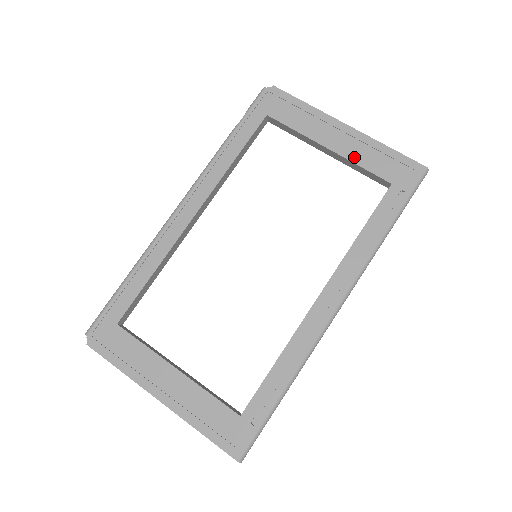
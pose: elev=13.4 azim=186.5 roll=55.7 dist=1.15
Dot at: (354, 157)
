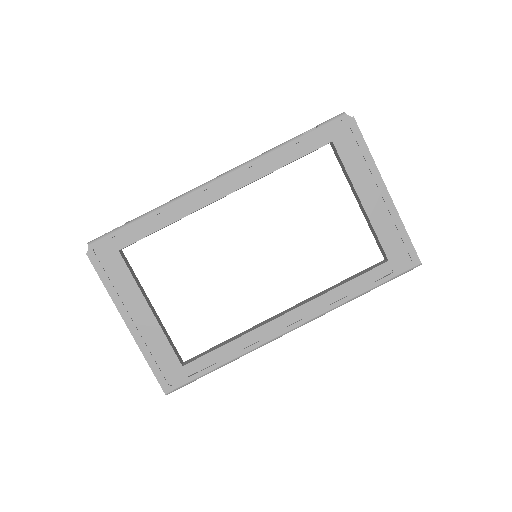
Dot at: (376, 222)
